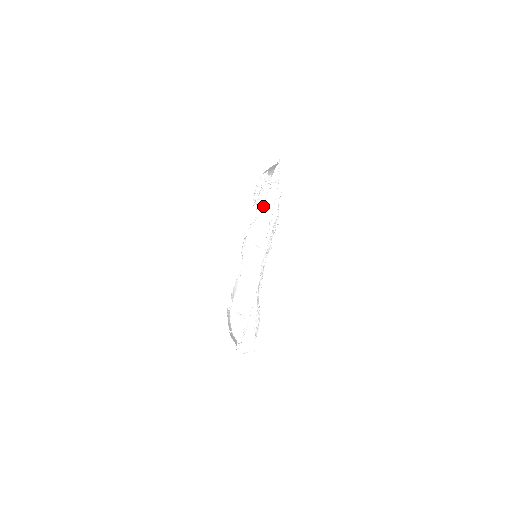
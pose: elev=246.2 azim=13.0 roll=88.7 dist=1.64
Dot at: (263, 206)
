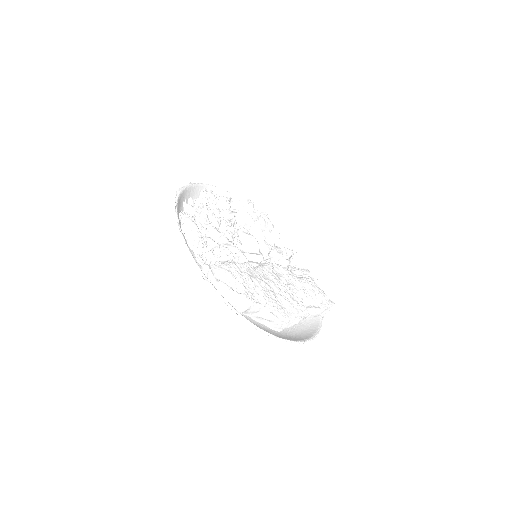
Dot at: occluded
